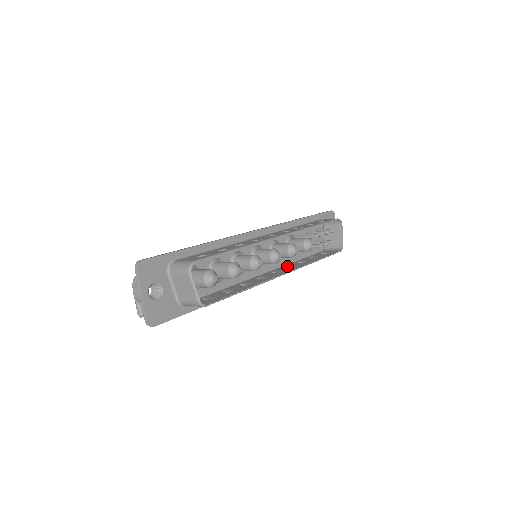
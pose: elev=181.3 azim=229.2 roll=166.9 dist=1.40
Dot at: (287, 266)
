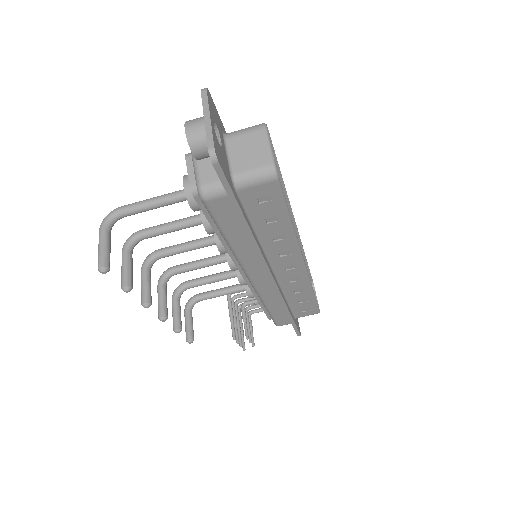
Dot at: occluded
